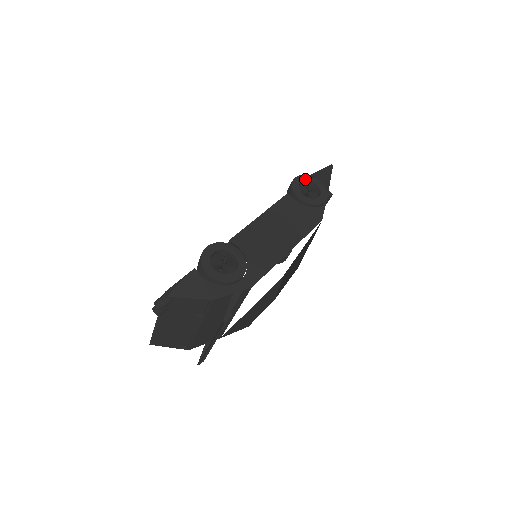
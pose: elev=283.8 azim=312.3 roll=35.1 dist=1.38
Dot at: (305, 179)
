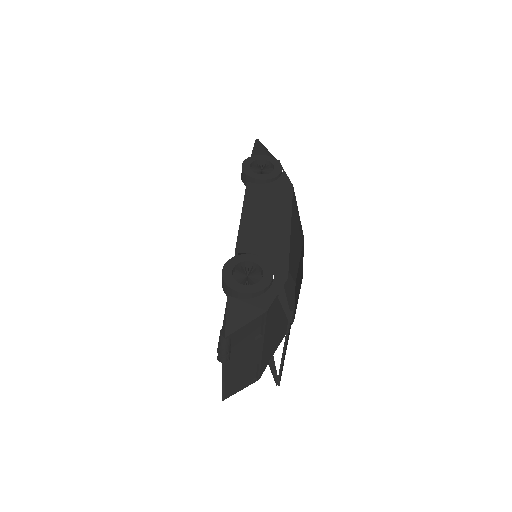
Dot at: (251, 161)
